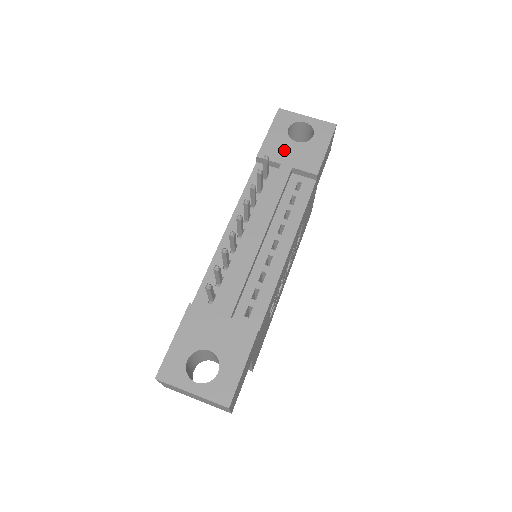
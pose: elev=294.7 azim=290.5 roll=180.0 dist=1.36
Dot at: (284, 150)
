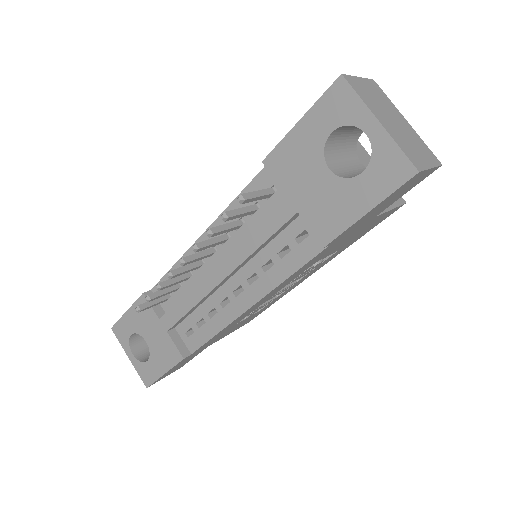
Dot at: (302, 174)
